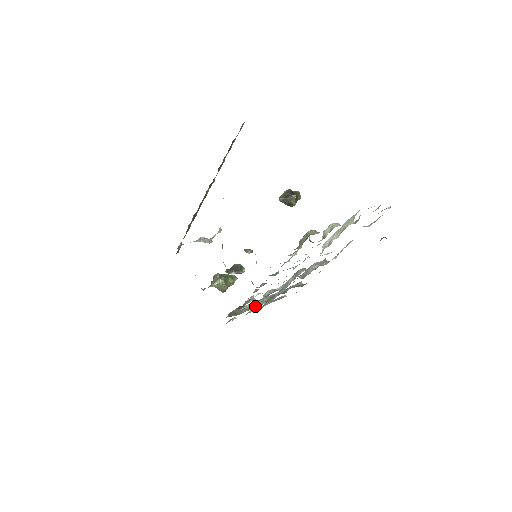
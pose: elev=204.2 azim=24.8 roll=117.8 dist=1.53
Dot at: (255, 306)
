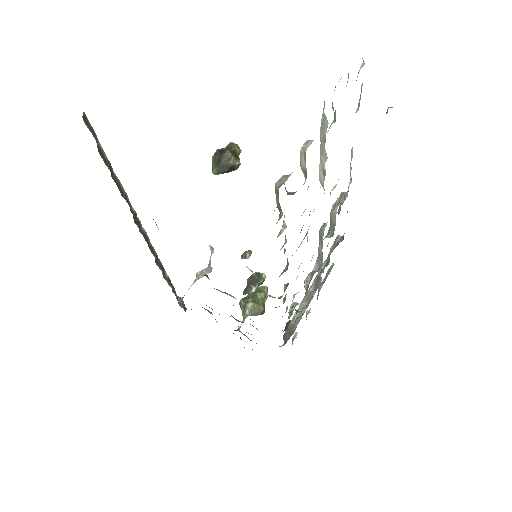
Dot at: (306, 306)
